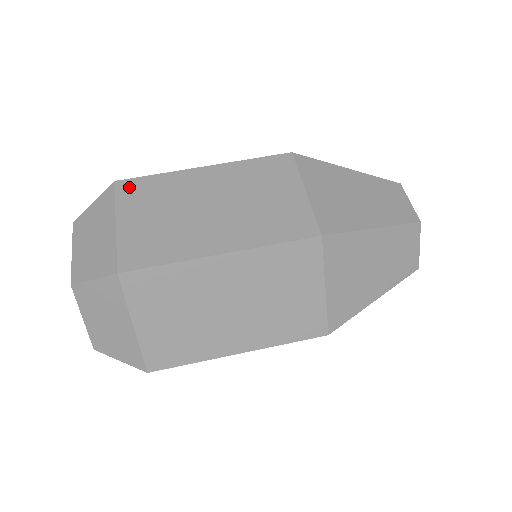
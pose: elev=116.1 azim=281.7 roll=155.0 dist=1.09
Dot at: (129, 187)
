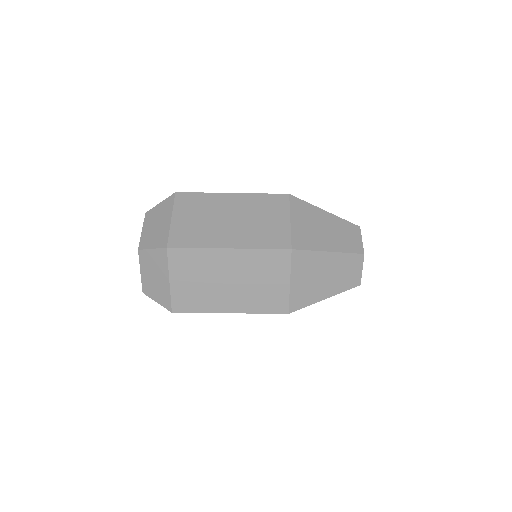
Dot at: (184, 198)
